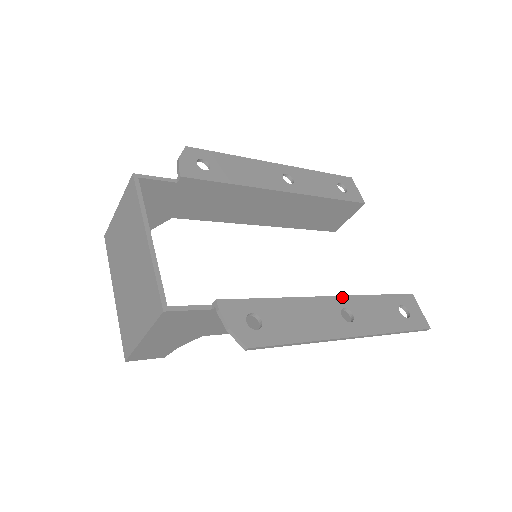
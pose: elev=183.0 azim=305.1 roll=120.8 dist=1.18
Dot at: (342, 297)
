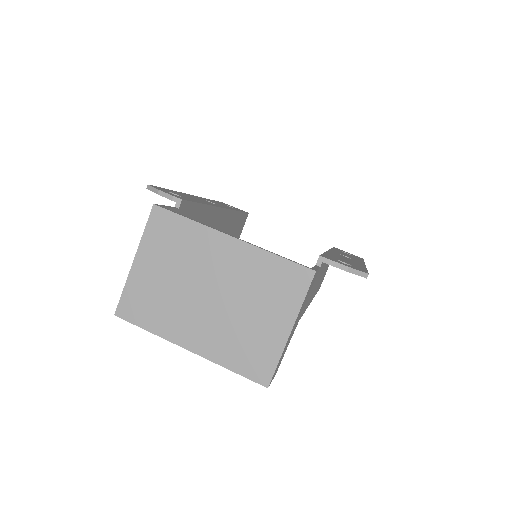
Dot at: (330, 250)
